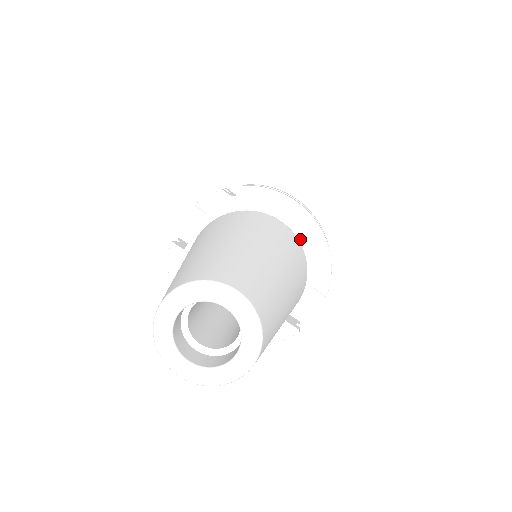
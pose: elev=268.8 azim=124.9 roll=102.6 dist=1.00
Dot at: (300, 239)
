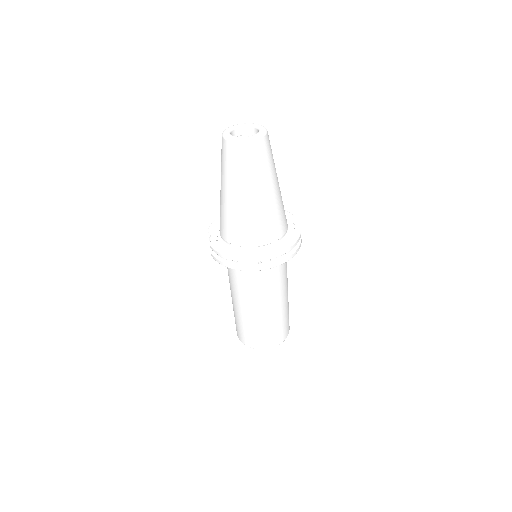
Dot at: occluded
